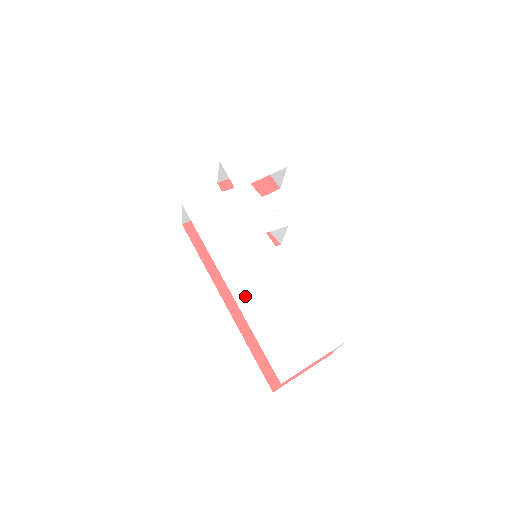
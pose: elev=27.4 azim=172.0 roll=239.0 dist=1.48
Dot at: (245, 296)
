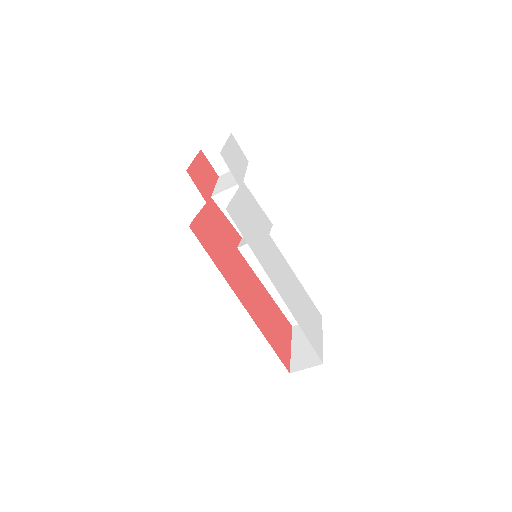
Dot at: (288, 299)
